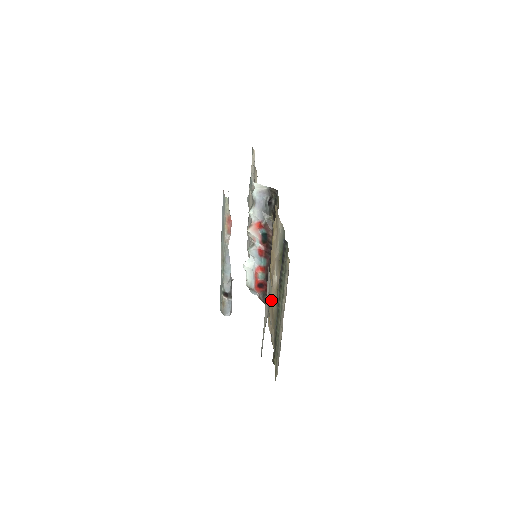
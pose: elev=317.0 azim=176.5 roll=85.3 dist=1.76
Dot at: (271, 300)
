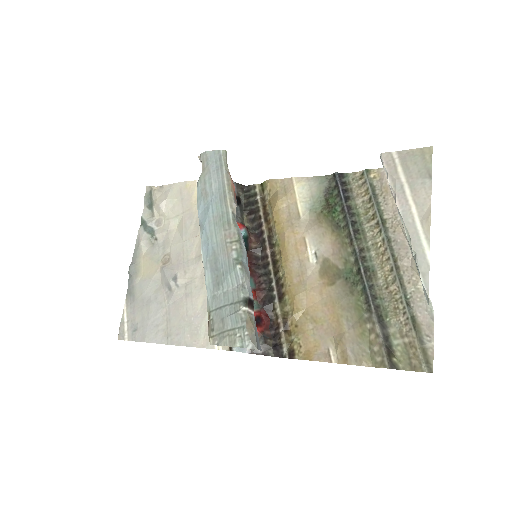
Dot at: (308, 308)
